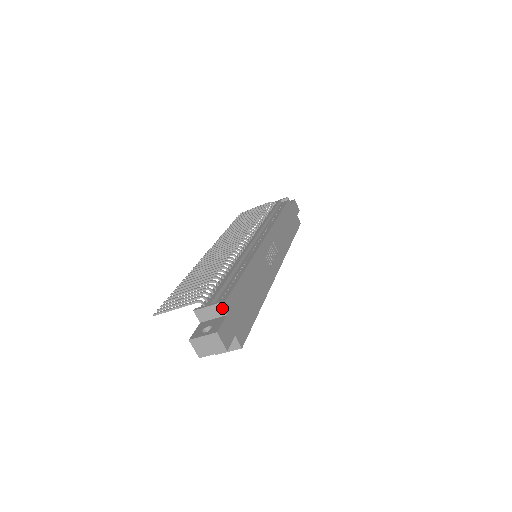
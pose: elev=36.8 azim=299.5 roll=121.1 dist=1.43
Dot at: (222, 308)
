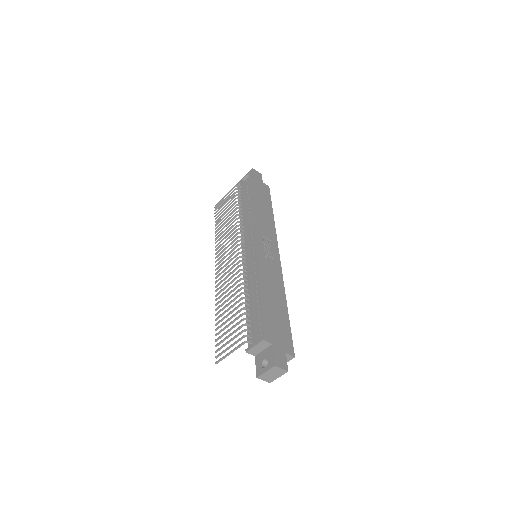
Dot at: (266, 342)
